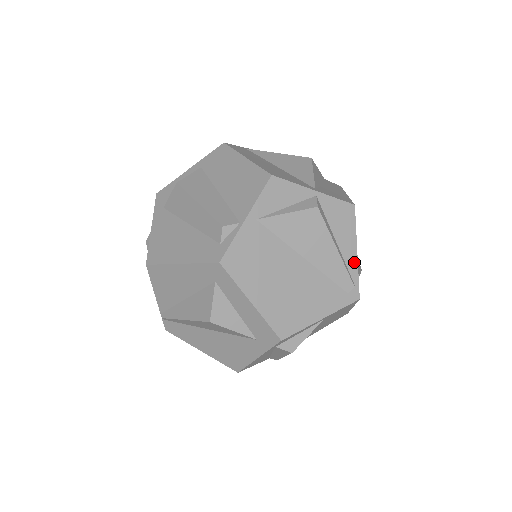
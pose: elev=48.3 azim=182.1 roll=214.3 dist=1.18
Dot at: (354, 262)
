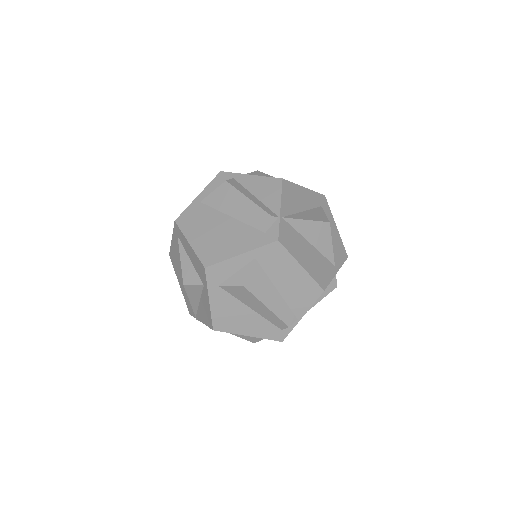
Dot at: occluded
